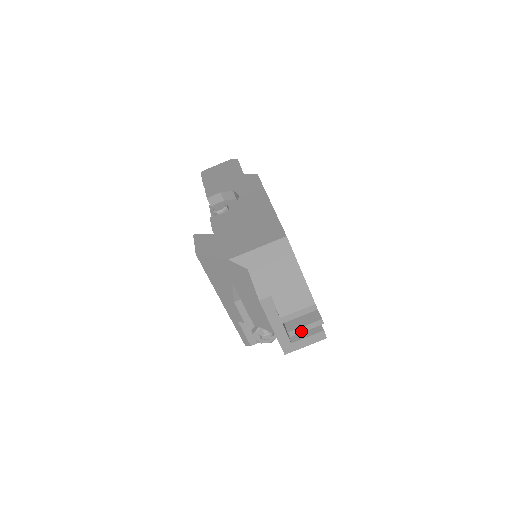
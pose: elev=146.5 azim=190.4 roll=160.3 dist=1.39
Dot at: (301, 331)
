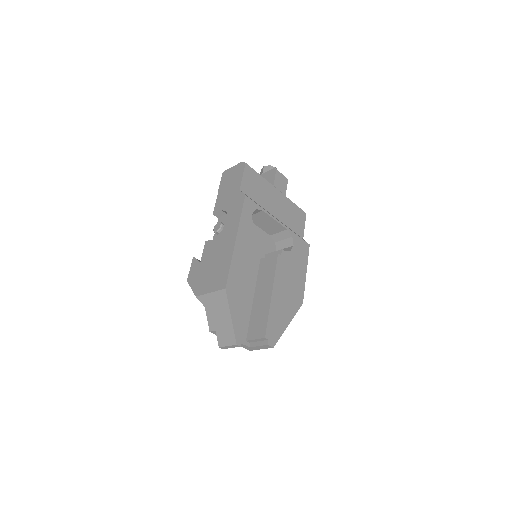
Dot at: (255, 341)
